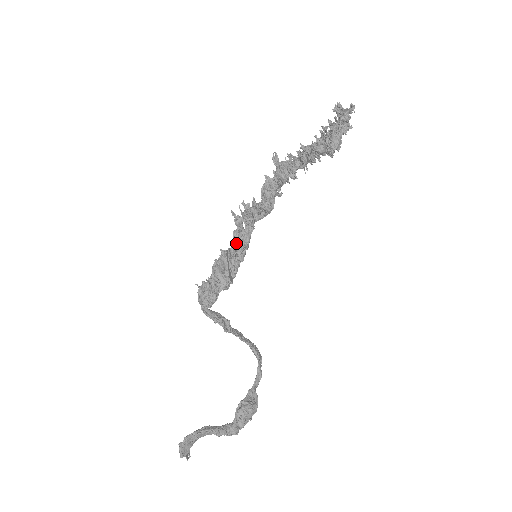
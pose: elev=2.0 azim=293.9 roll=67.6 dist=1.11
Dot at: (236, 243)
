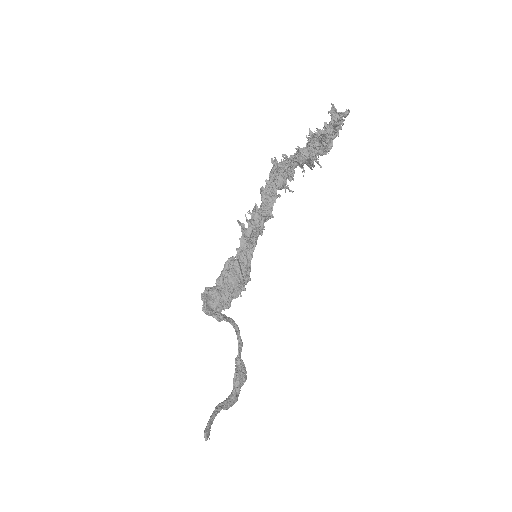
Dot at: (245, 251)
